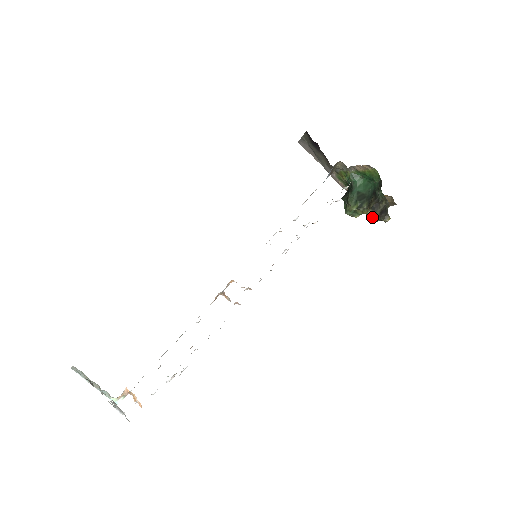
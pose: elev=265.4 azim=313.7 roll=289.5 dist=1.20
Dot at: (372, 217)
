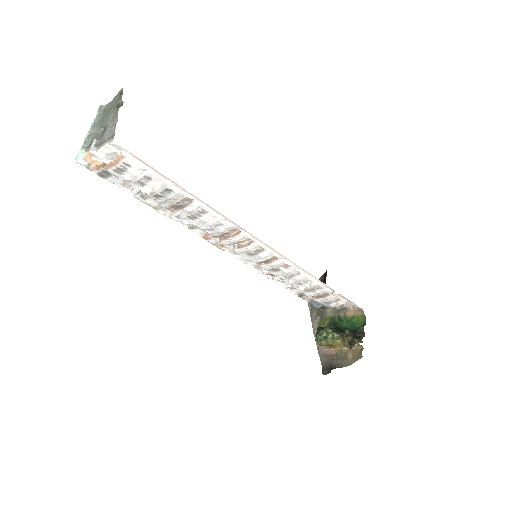
Dot at: (345, 336)
